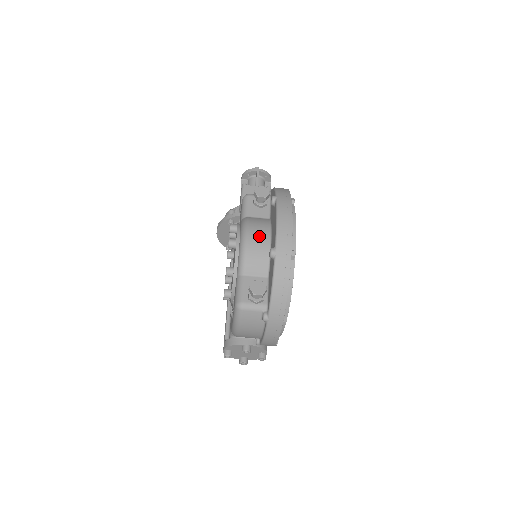
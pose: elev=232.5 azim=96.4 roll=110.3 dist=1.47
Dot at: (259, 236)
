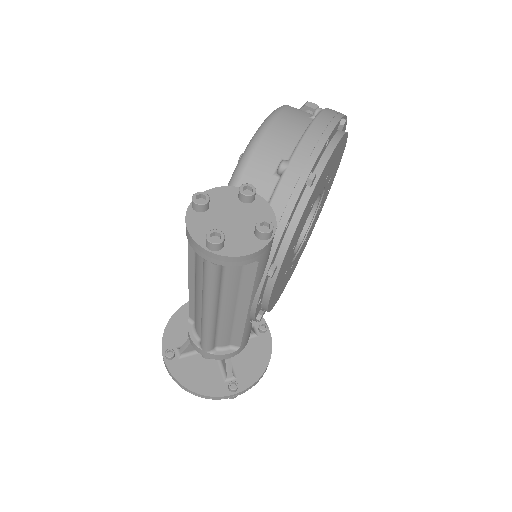
Dot at: occluded
